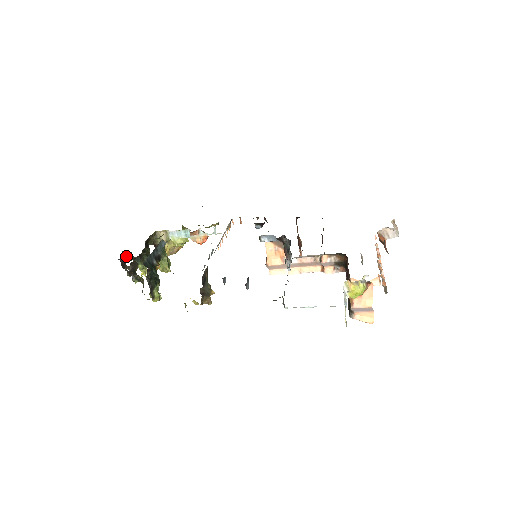
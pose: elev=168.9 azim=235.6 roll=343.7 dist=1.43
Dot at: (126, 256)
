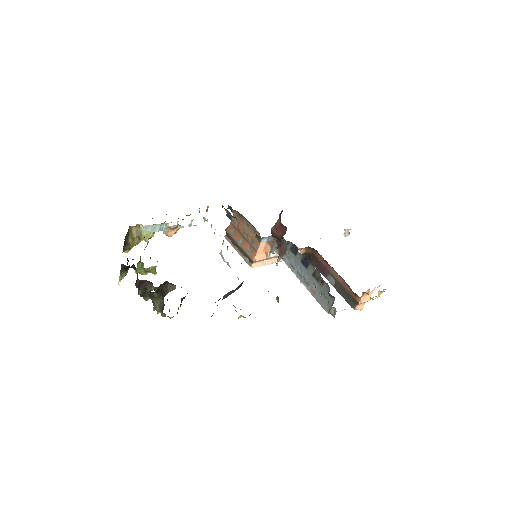
Dot at: (125, 269)
